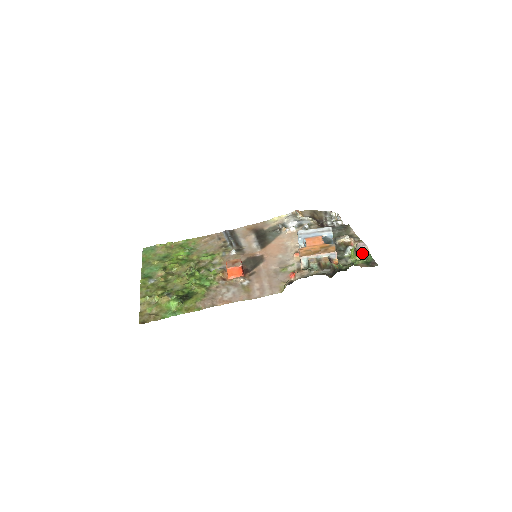
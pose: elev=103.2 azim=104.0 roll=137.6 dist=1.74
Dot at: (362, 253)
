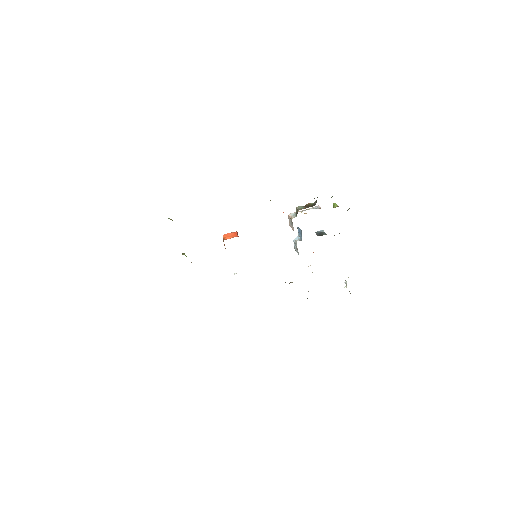
Dot at: occluded
